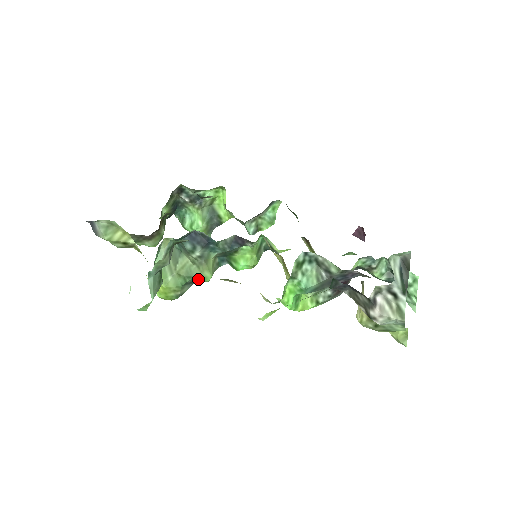
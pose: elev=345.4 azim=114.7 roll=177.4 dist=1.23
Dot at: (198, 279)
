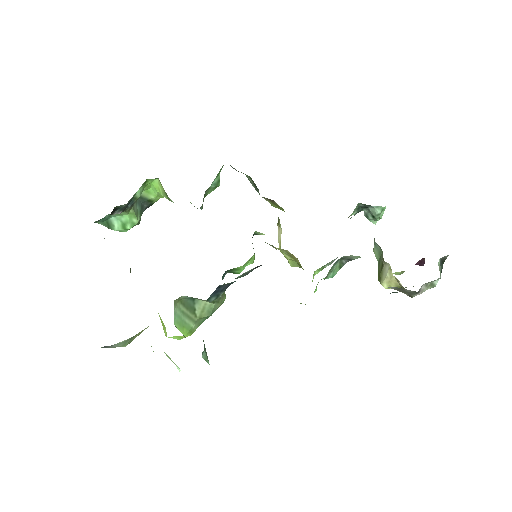
Dot at: occluded
